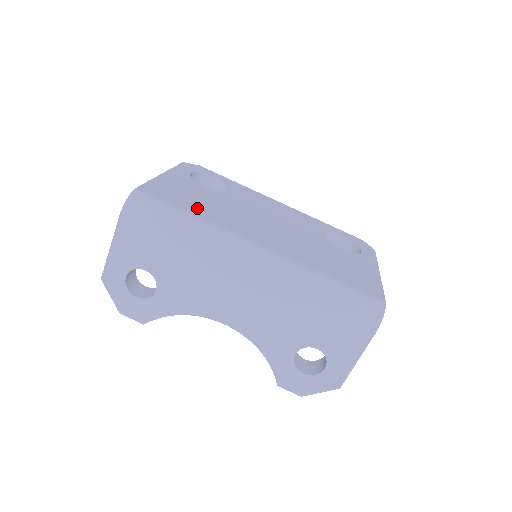
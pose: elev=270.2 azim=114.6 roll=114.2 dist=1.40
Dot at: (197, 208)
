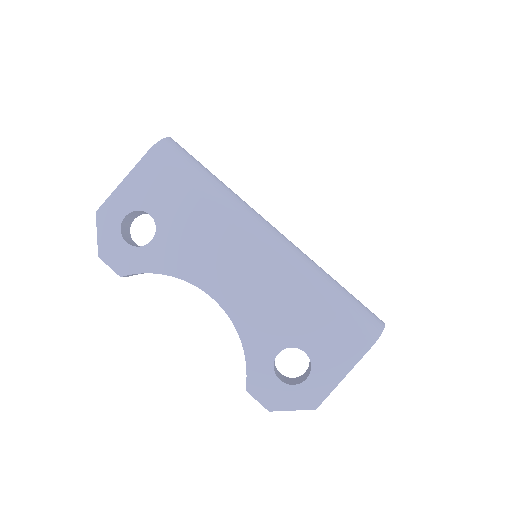
Dot at: occluded
